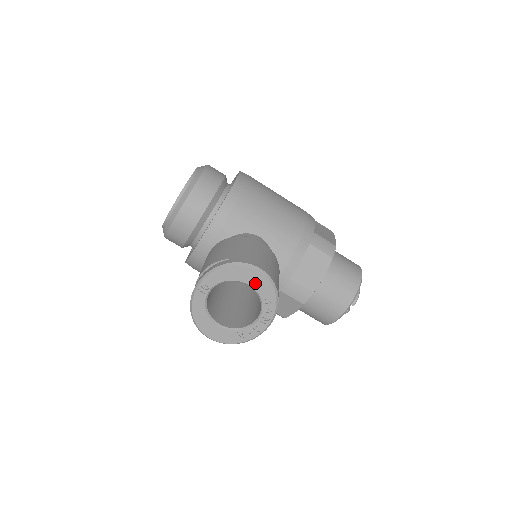
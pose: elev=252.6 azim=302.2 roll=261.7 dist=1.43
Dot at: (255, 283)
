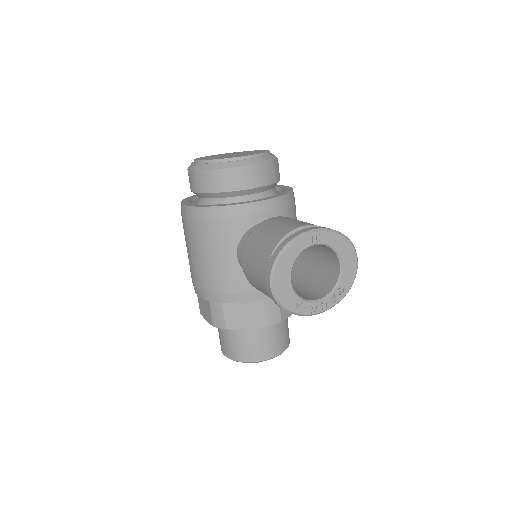
Dot at: (347, 269)
